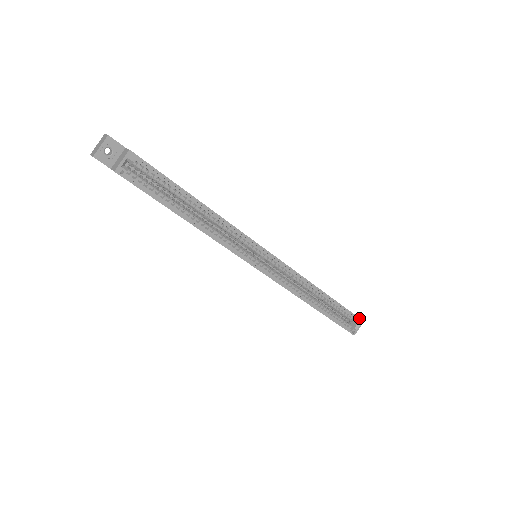
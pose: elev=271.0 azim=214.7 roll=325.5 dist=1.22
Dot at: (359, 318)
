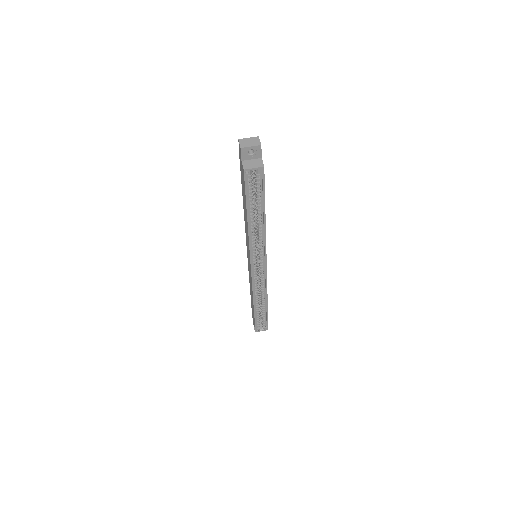
Dot at: occluded
